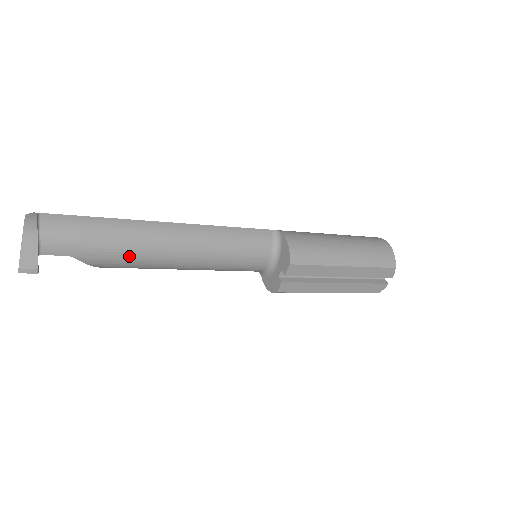
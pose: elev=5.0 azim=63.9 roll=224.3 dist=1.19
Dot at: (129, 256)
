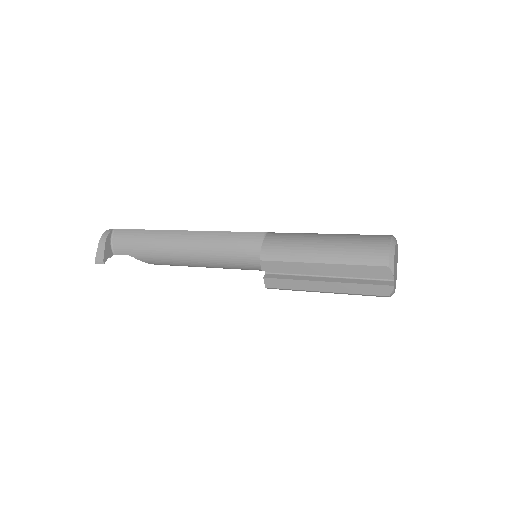
Dot at: (160, 255)
